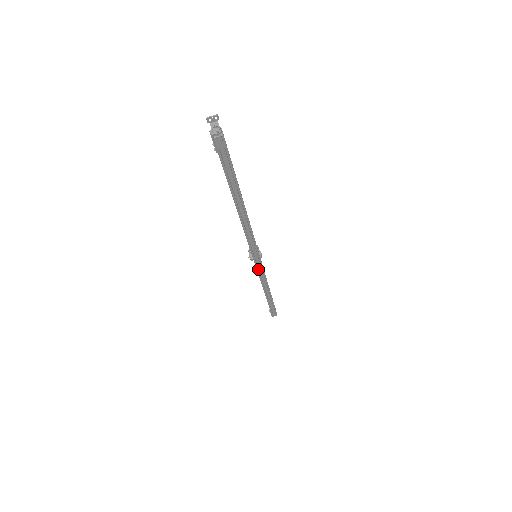
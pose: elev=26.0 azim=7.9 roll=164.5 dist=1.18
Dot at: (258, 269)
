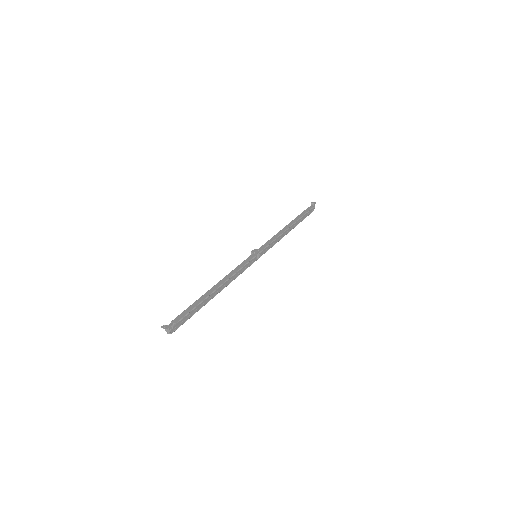
Dot at: occluded
